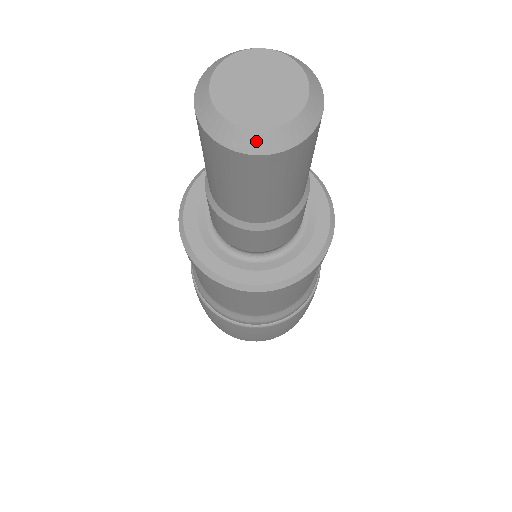
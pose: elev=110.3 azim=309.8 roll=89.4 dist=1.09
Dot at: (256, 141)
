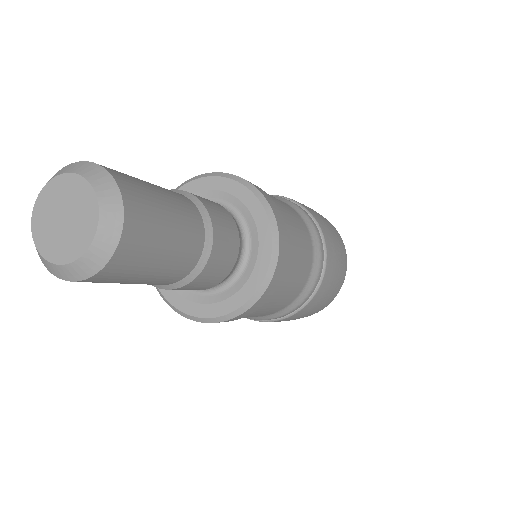
Dot at: (85, 266)
